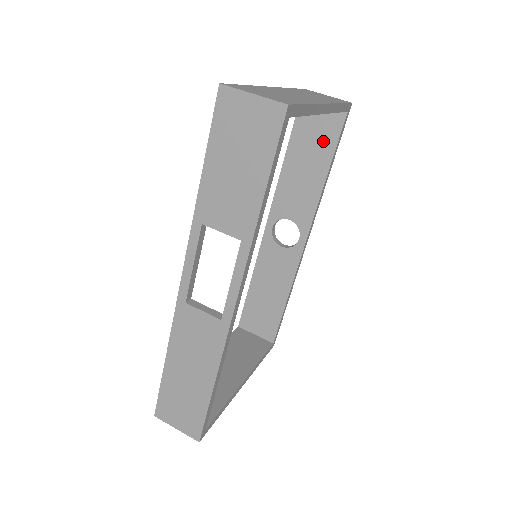
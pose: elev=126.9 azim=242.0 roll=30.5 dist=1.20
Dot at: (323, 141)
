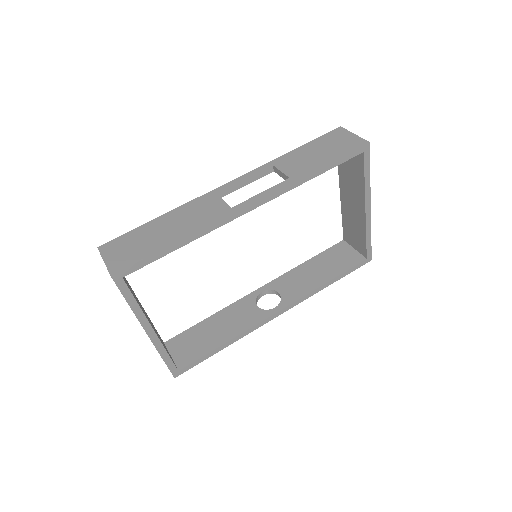
Dot at: (340, 264)
